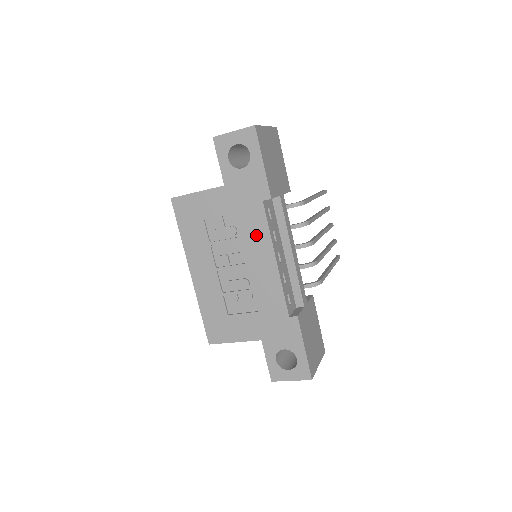
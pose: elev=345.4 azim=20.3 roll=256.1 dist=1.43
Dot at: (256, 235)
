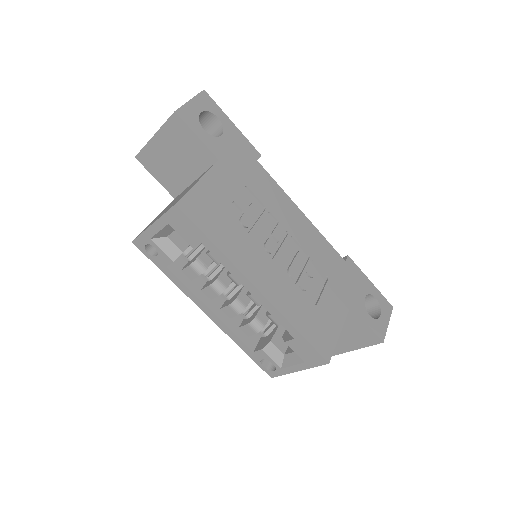
Dot at: (275, 198)
